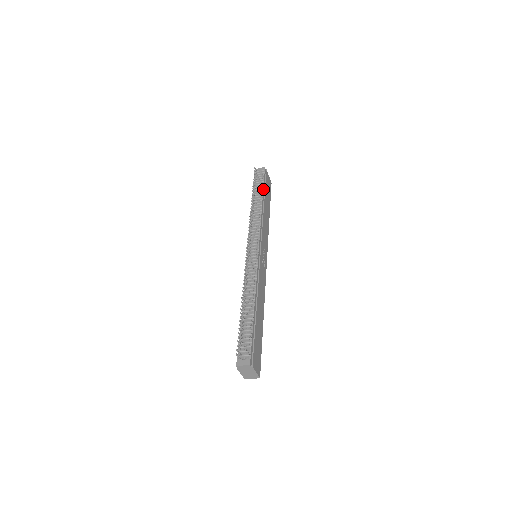
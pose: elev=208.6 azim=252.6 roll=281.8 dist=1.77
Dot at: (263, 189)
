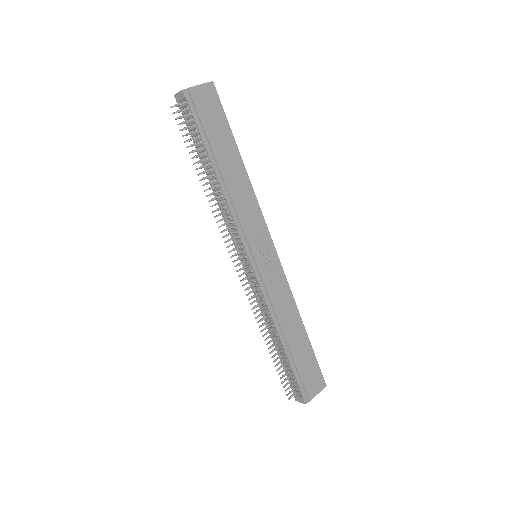
Dot at: (204, 146)
